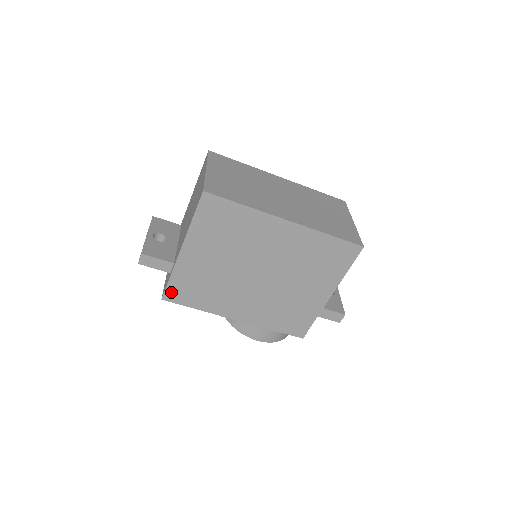
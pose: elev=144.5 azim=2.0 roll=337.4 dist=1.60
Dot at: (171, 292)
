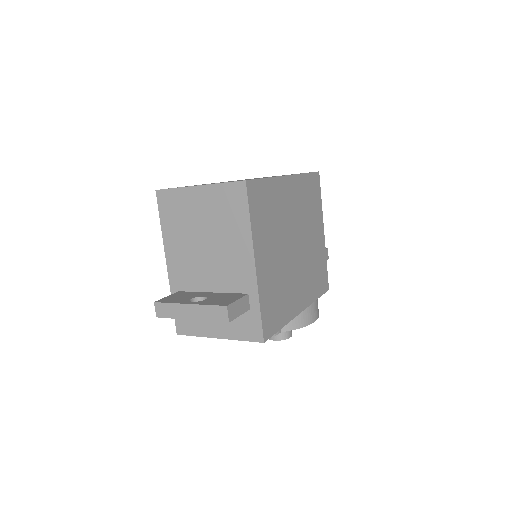
Dot at: (266, 325)
